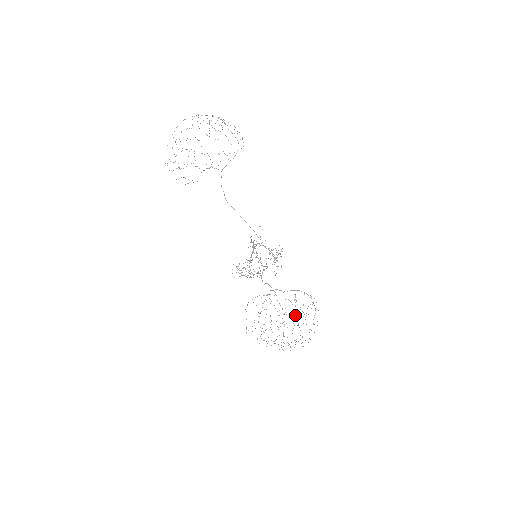
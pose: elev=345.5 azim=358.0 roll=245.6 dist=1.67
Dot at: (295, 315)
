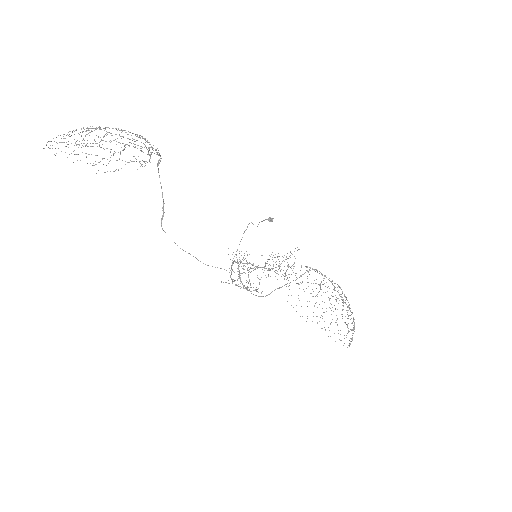
Dot at: (343, 299)
